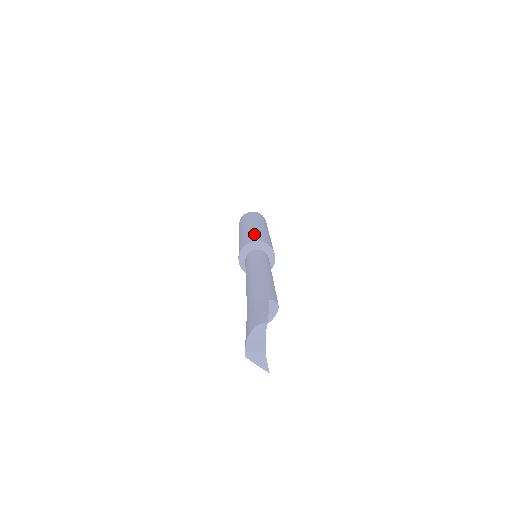
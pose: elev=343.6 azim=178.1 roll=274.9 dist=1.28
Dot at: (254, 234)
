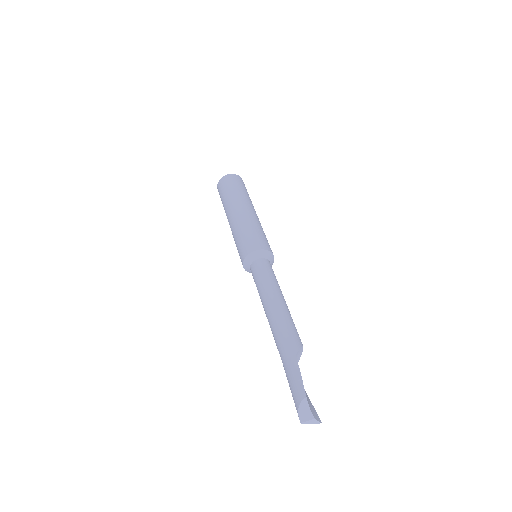
Dot at: (245, 236)
